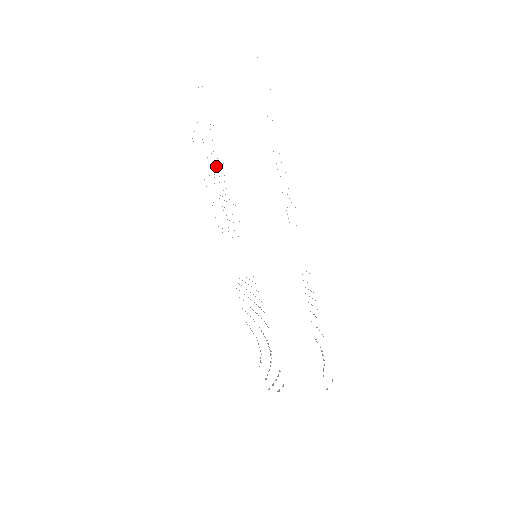
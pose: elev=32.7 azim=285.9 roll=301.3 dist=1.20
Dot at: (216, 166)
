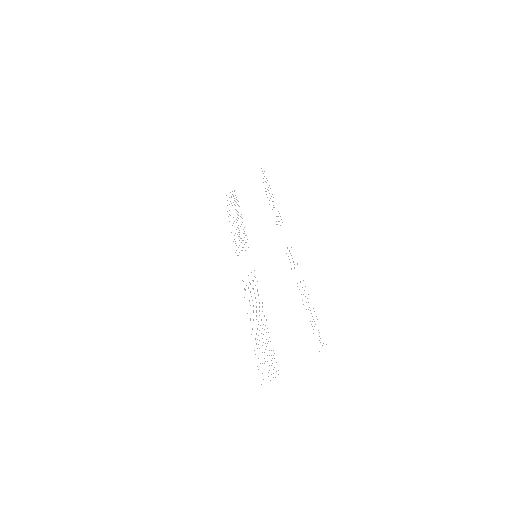
Dot at: occluded
